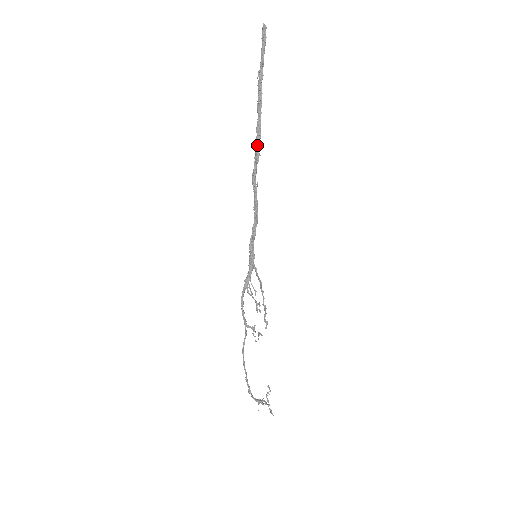
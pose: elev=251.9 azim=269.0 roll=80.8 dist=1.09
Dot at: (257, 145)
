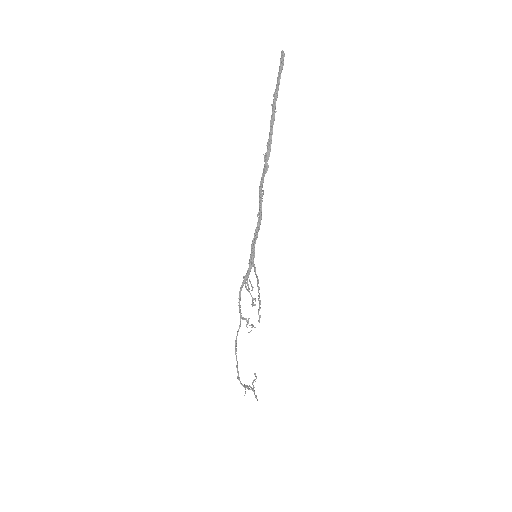
Dot at: (267, 158)
